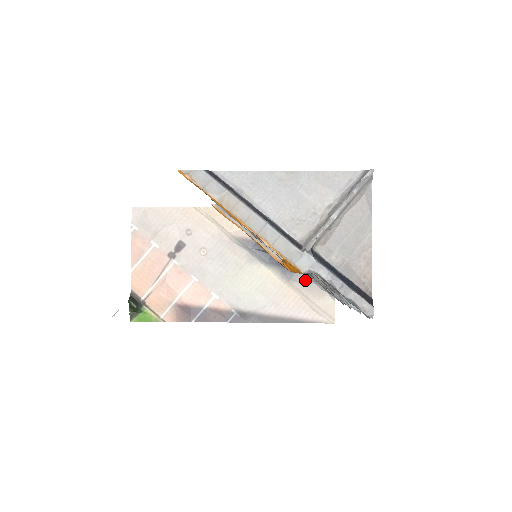
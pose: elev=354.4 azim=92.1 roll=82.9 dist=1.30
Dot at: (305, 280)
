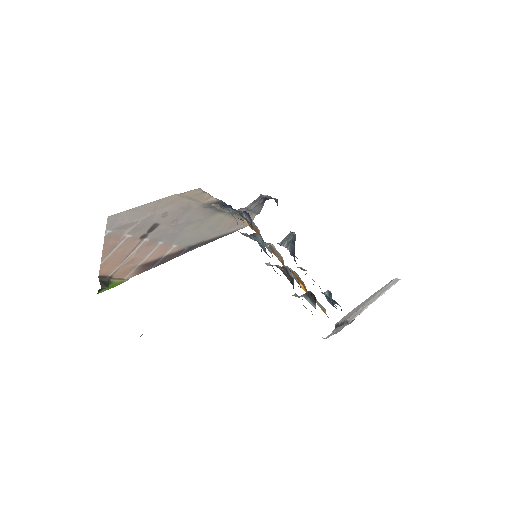
Dot at: occluded
